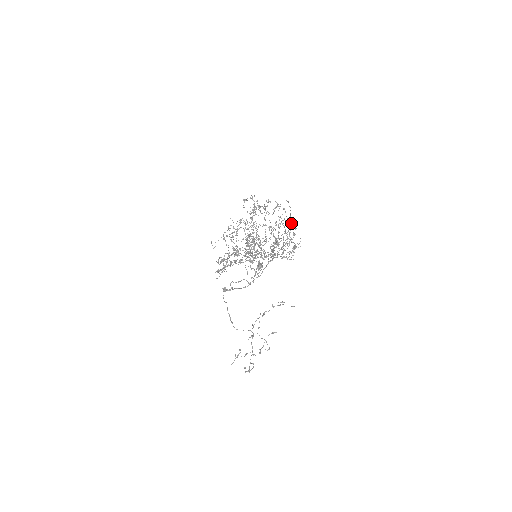
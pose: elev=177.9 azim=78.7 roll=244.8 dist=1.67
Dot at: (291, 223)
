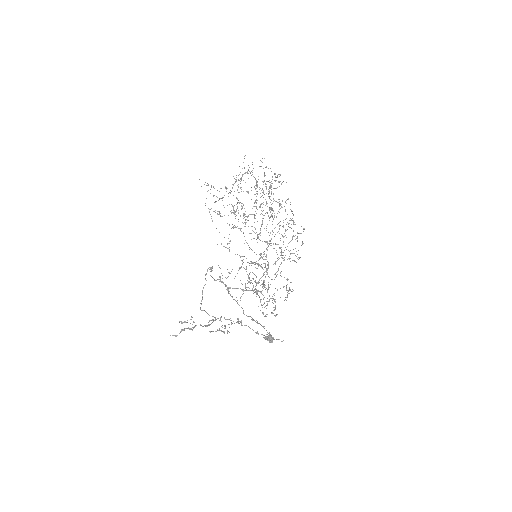
Dot at: occluded
